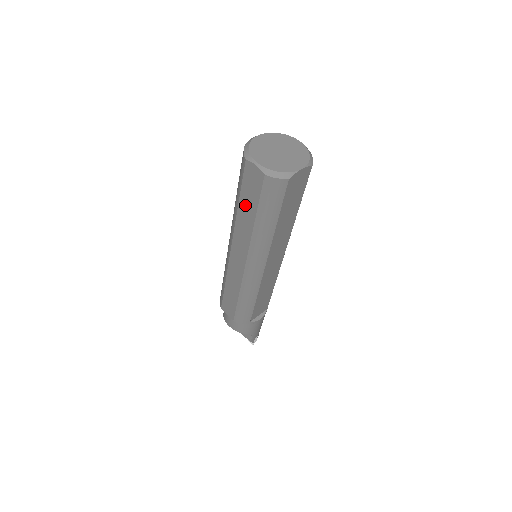
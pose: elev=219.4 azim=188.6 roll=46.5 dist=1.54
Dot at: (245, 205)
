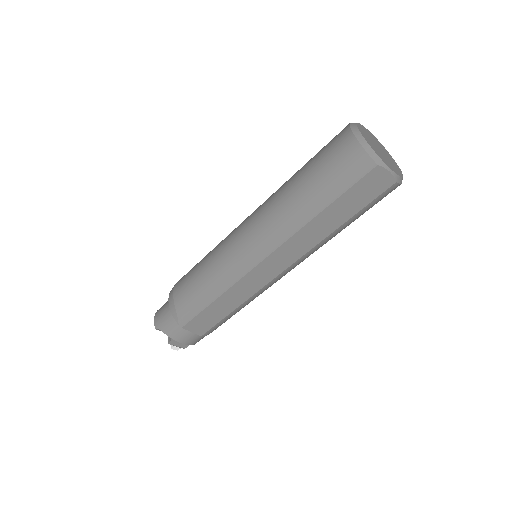
Dot at: (335, 212)
